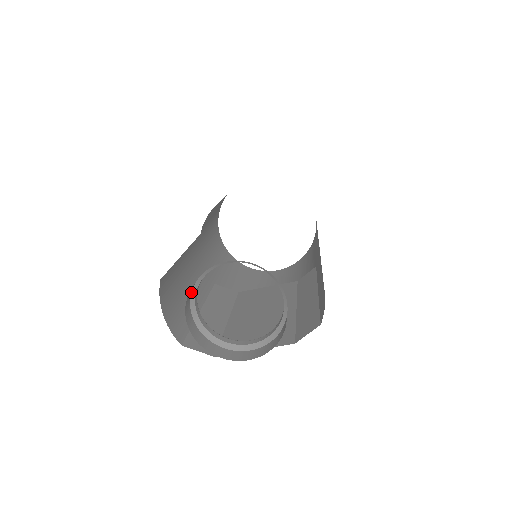
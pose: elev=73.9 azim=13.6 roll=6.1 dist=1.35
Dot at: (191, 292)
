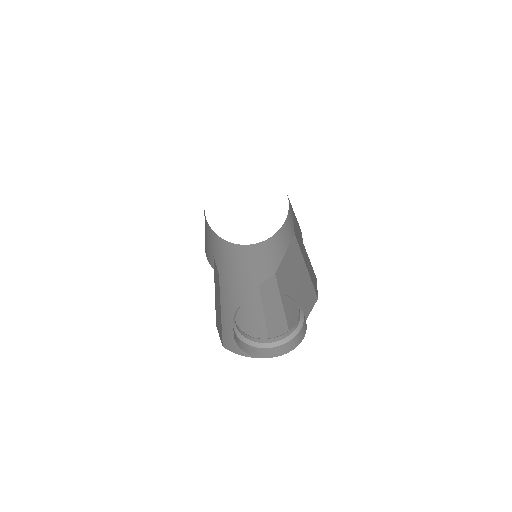
Dot at: (241, 340)
